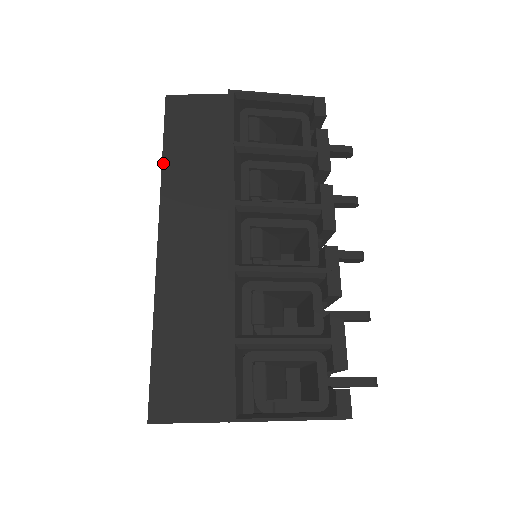
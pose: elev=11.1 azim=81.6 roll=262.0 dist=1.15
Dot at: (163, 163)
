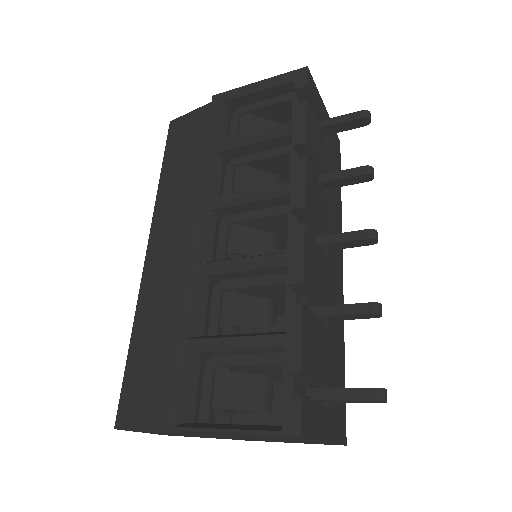
Dot at: (160, 182)
